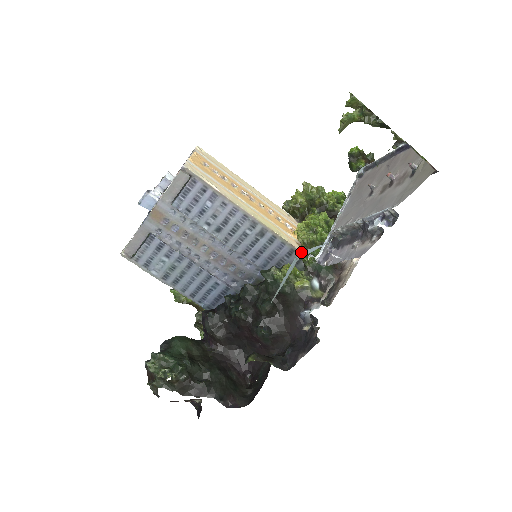
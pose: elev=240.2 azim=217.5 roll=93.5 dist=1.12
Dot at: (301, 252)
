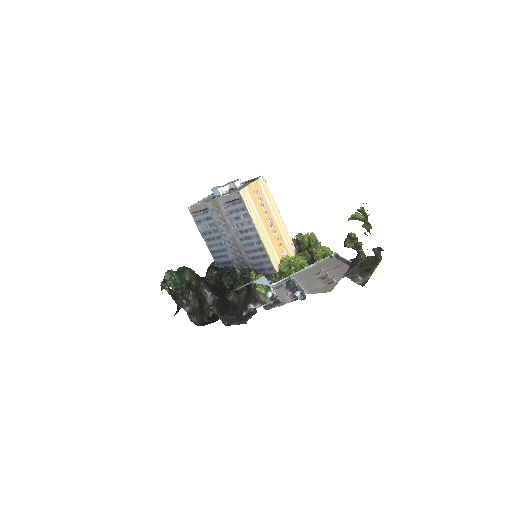
Dot at: (264, 277)
